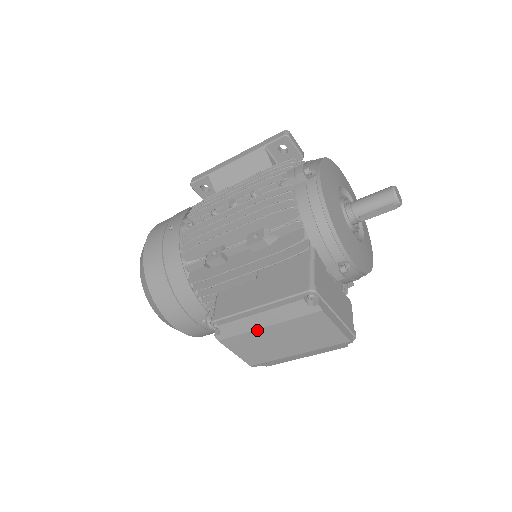
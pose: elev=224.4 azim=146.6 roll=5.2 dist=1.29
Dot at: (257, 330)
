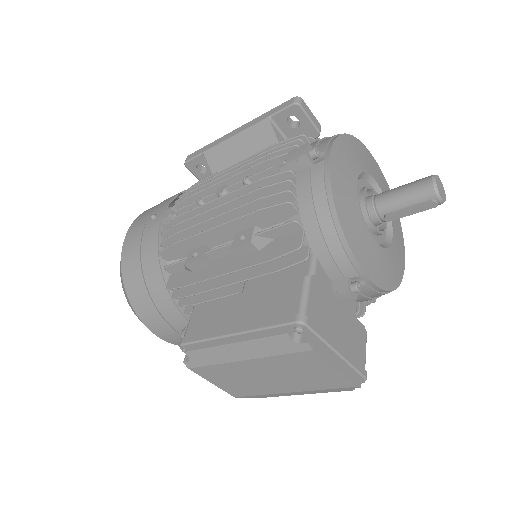
Dot at: (233, 362)
